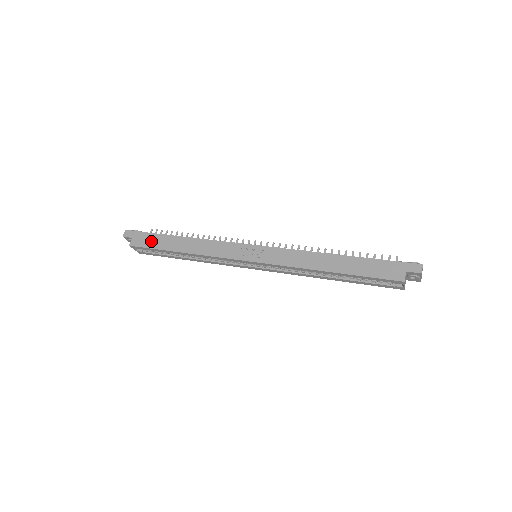
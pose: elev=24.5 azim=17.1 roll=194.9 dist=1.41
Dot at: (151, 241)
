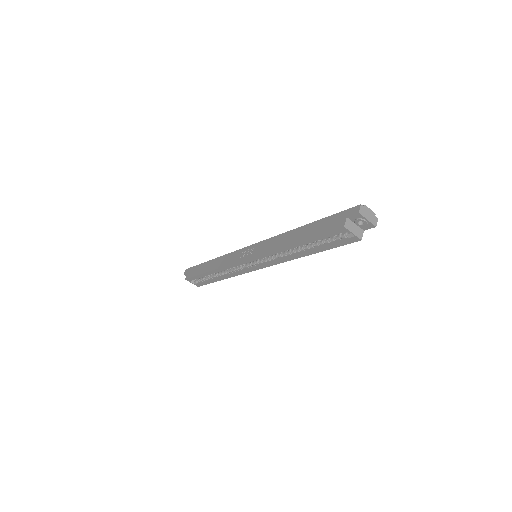
Dot at: (196, 271)
